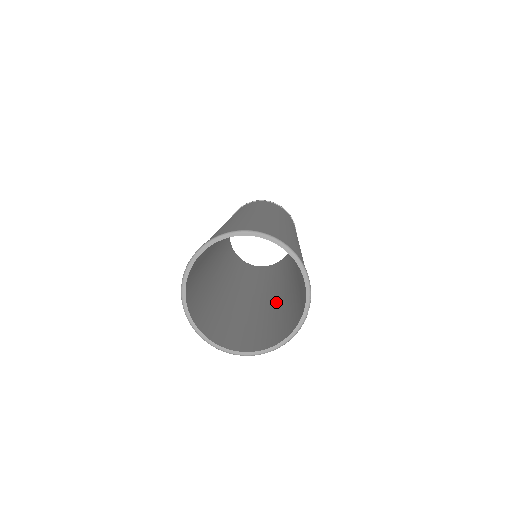
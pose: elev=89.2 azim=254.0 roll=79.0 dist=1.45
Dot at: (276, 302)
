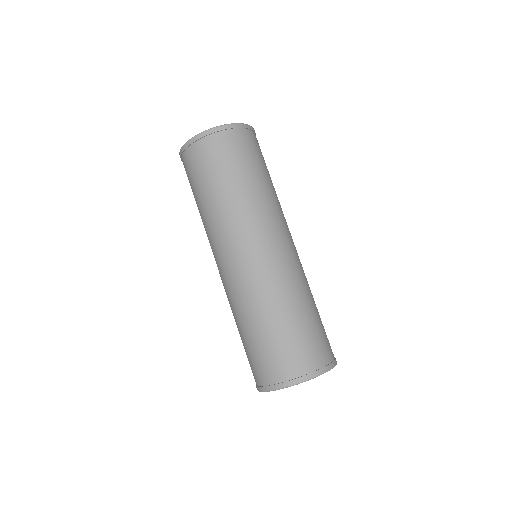
Dot at: occluded
